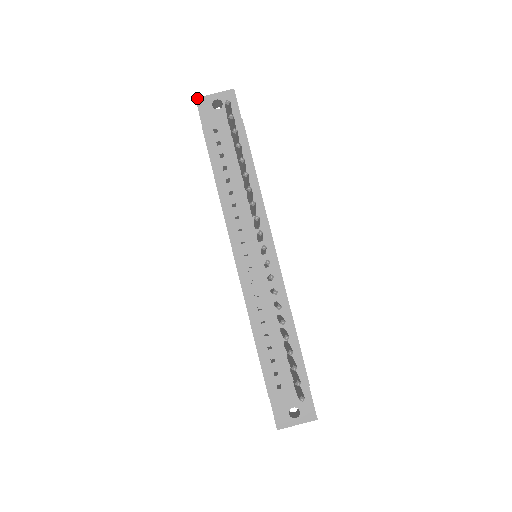
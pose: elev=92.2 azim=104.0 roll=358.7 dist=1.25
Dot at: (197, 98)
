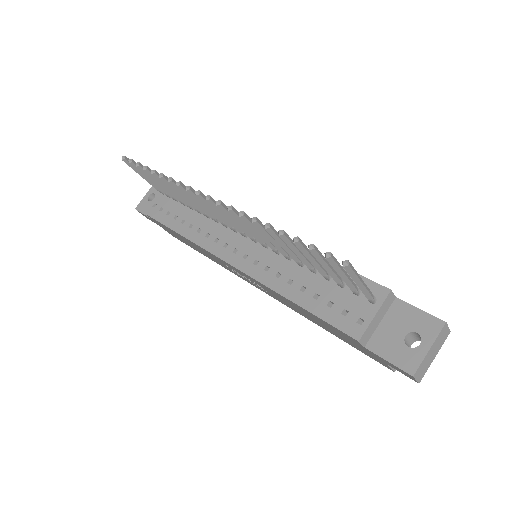
Dot at: (136, 208)
